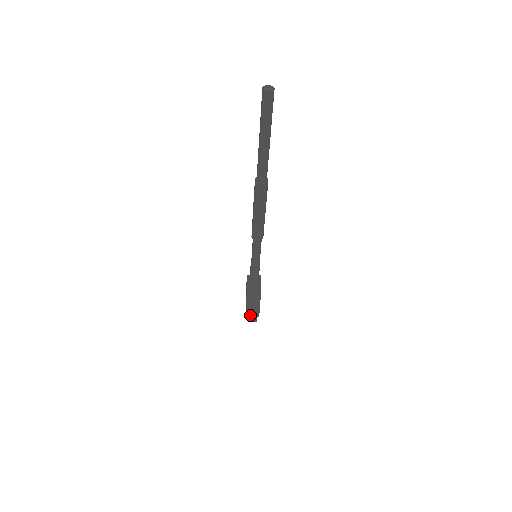
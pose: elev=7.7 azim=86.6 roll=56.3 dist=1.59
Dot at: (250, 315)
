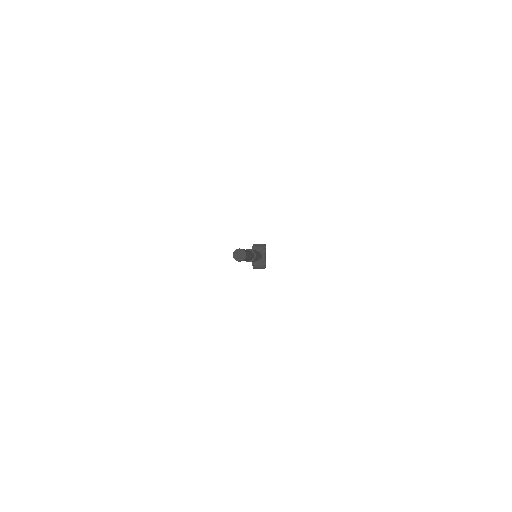
Dot at: occluded
